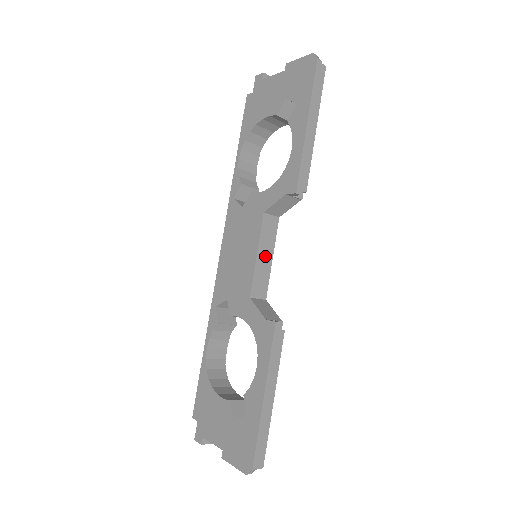
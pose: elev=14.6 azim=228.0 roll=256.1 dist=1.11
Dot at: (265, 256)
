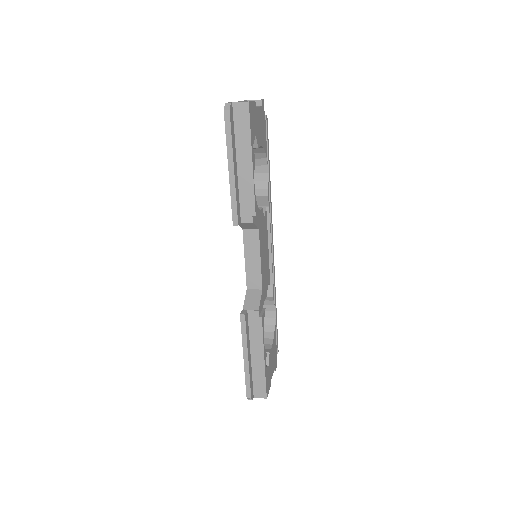
Dot at: (253, 259)
